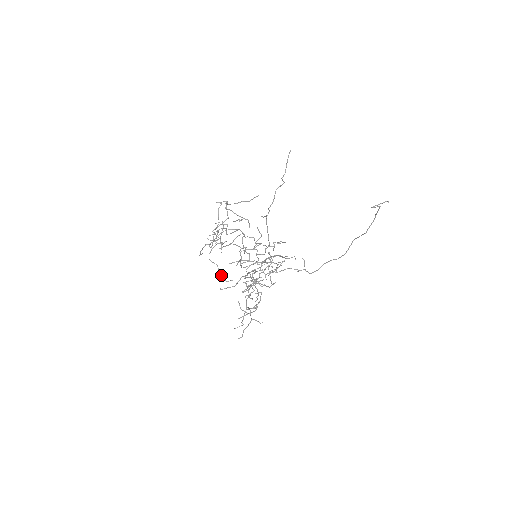
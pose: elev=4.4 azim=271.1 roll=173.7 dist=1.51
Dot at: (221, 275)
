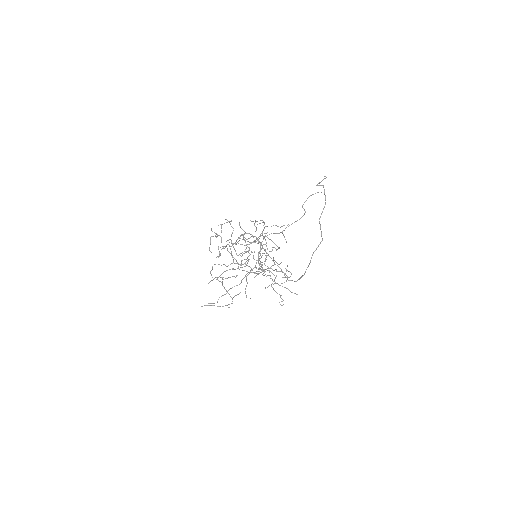
Dot at: occluded
